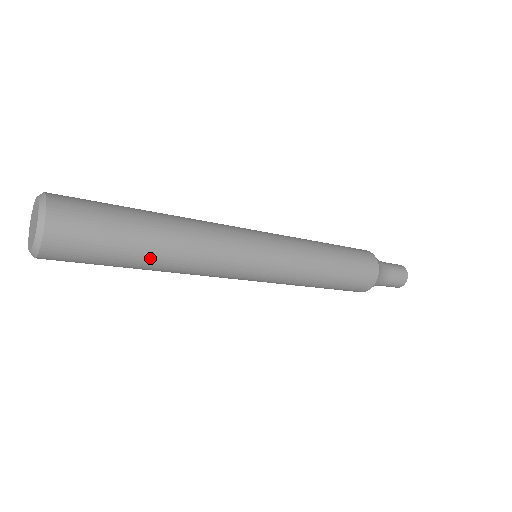
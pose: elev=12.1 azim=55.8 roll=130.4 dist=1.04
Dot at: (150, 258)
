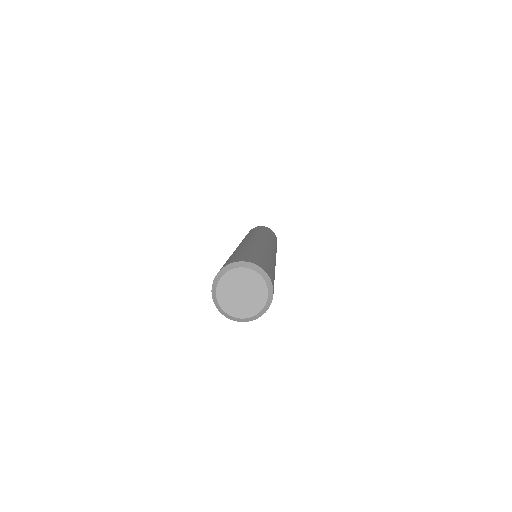
Dot at: occluded
